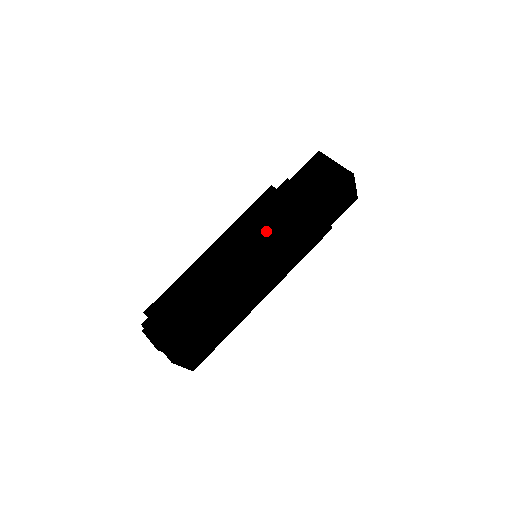
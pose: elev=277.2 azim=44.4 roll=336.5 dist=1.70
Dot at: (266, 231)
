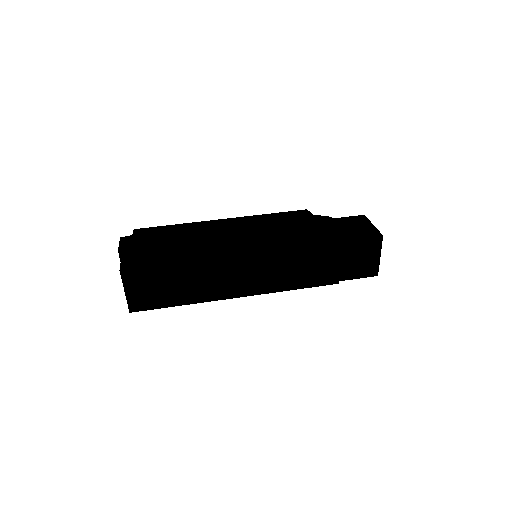
Dot at: (277, 228)
